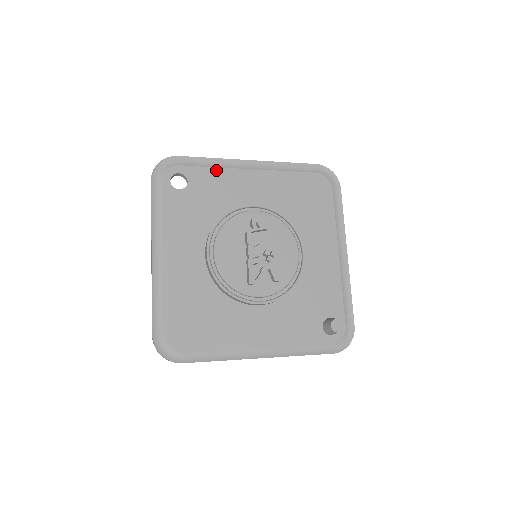
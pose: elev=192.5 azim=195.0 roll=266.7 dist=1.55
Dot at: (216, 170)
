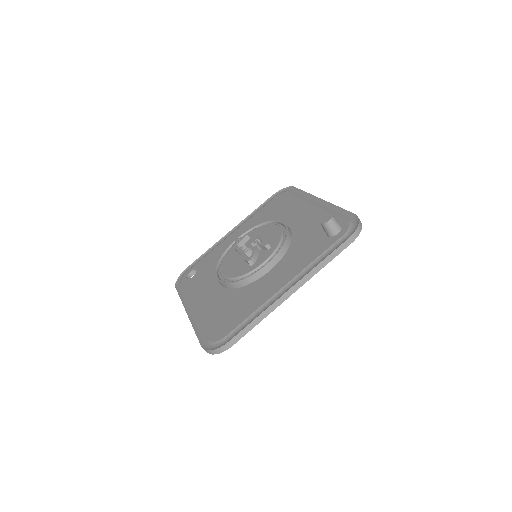
Dot at: (211, 252)
